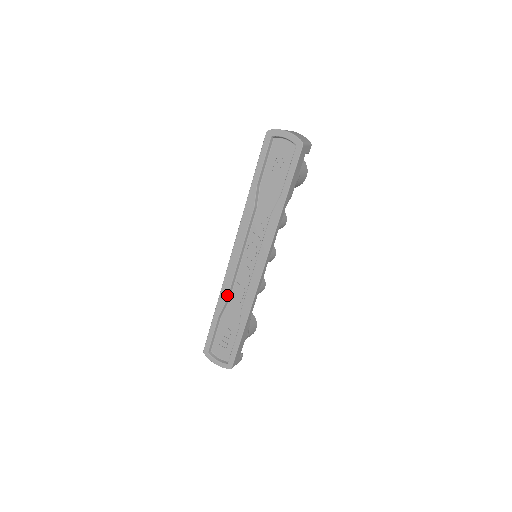
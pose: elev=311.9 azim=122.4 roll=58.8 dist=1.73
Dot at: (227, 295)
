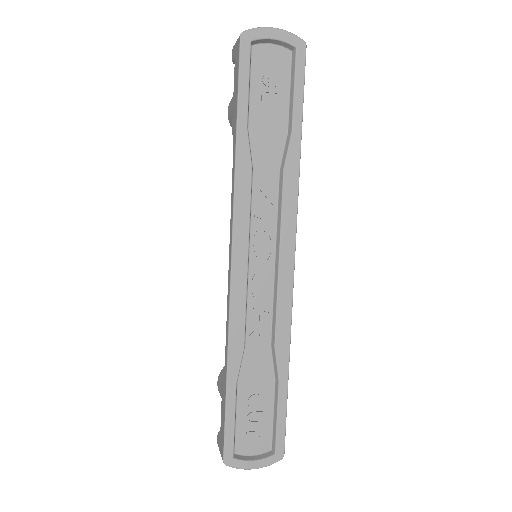
Dot at: (243, 337)
